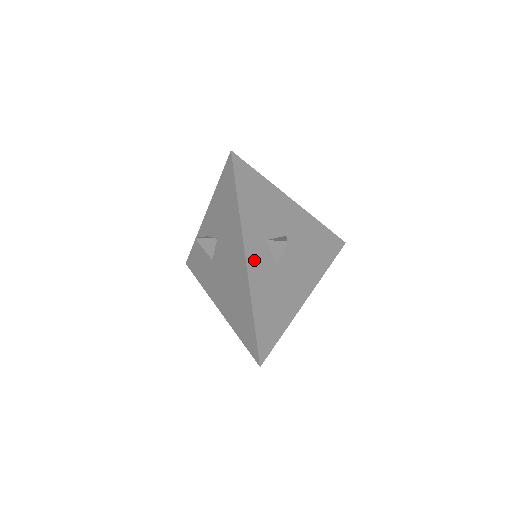
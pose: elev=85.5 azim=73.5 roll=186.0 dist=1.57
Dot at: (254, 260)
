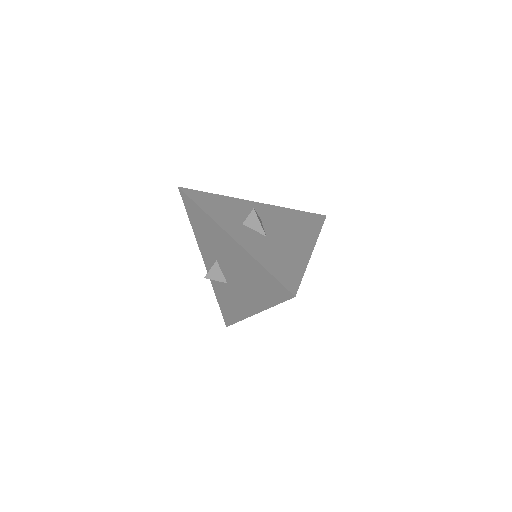
Dot at: (239, 236)
